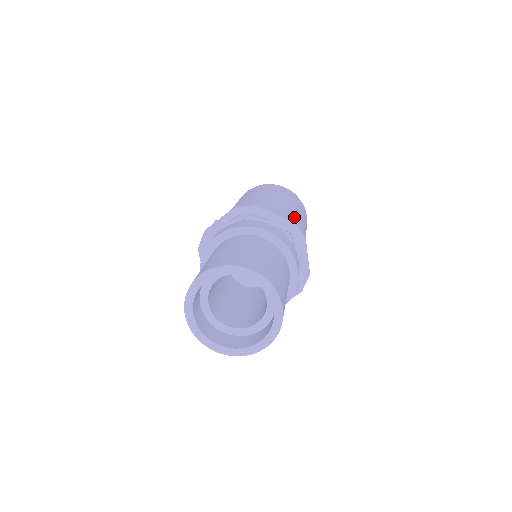
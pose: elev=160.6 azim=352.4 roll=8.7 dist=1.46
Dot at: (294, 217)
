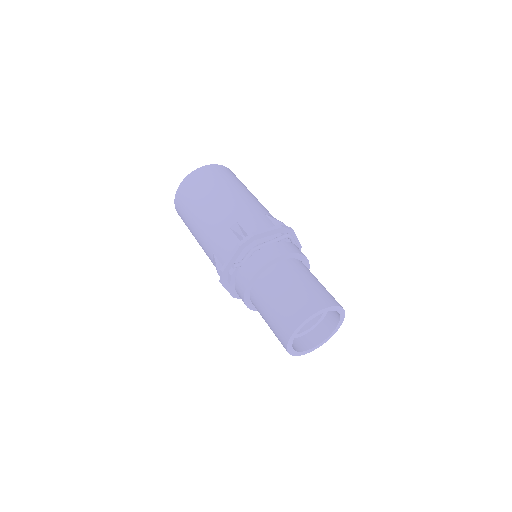
Dot at: (260, 207)
